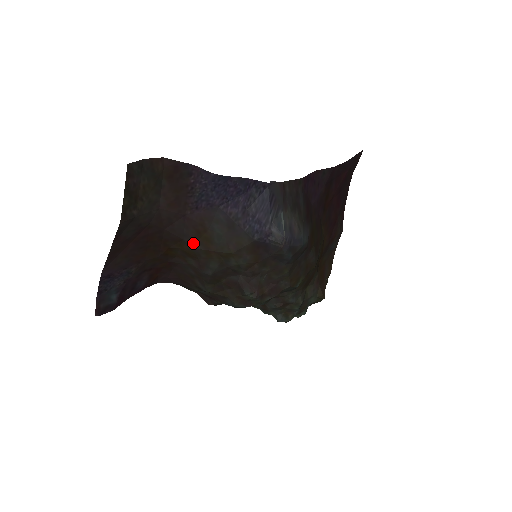
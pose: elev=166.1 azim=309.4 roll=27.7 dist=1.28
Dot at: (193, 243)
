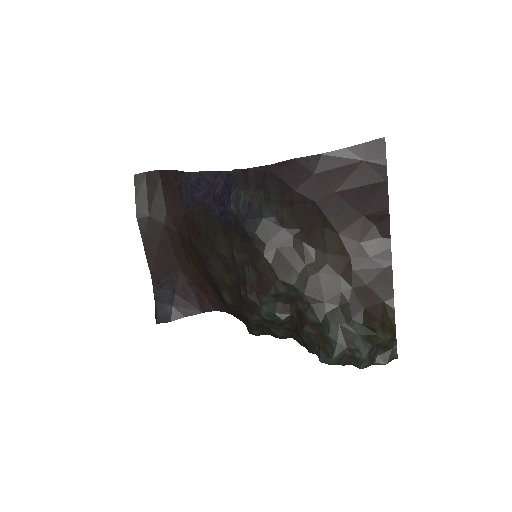
Dot at: (194, 240)
